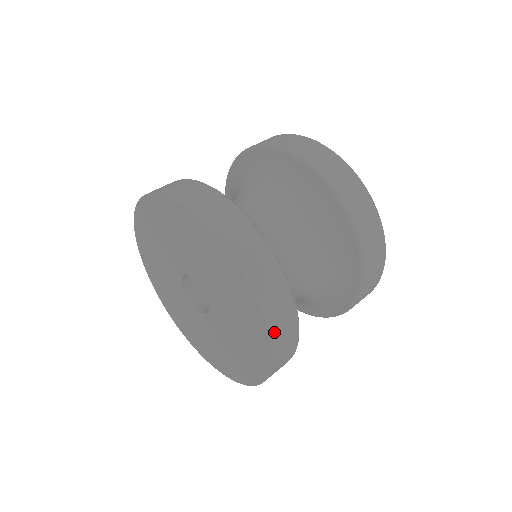
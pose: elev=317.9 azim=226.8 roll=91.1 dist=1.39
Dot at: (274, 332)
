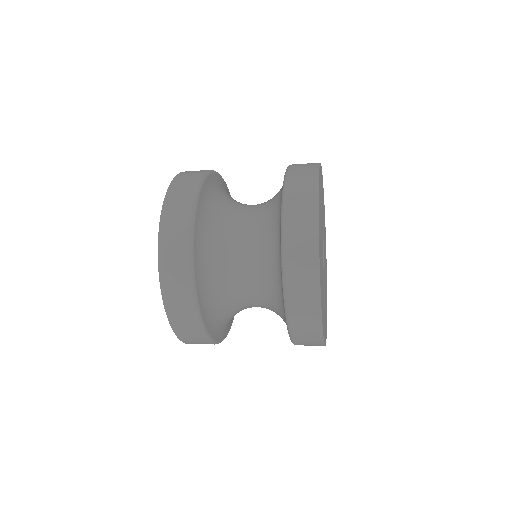
Dot at: occluded
